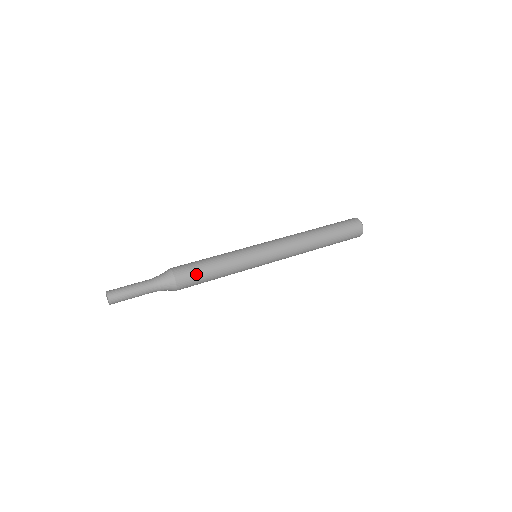
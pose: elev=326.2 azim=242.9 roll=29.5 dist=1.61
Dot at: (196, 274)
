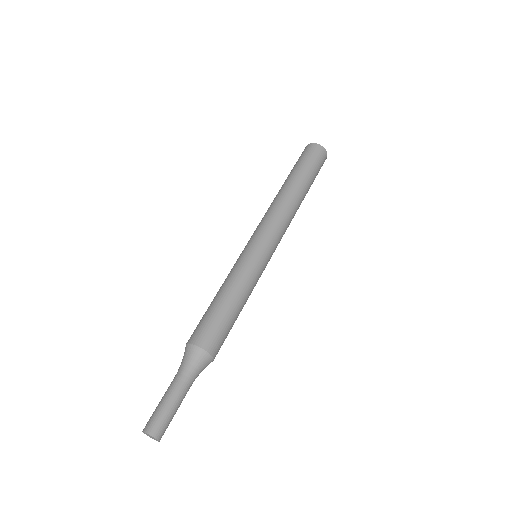
Dot at: (214, 322)
